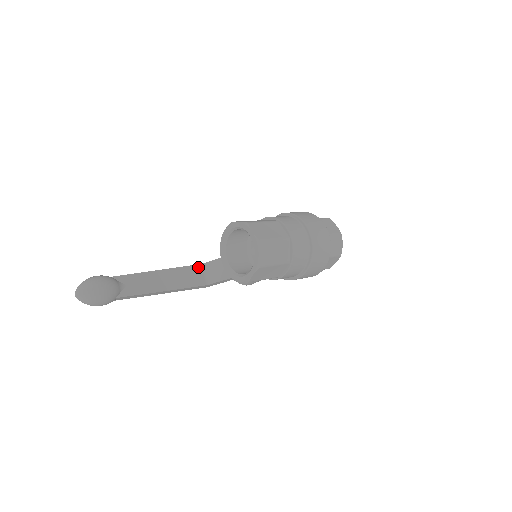
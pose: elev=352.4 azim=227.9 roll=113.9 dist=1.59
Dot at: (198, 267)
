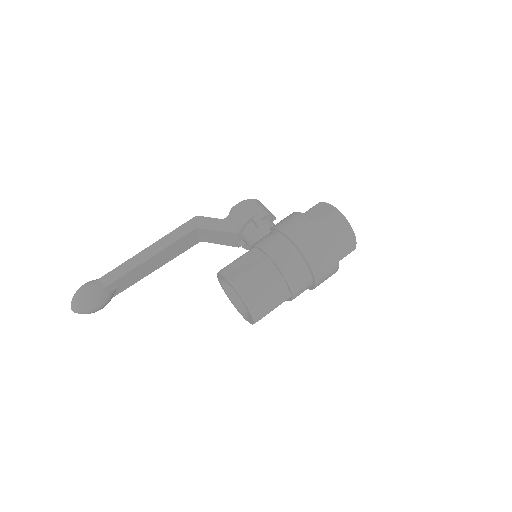
Dot at: (192, 233)
